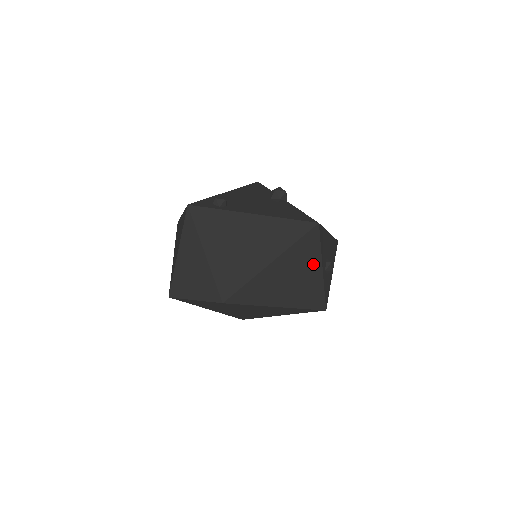
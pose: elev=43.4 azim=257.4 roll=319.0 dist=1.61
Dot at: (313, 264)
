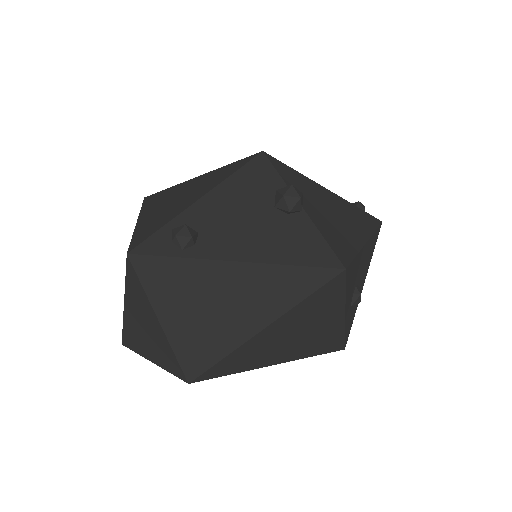
Dot at: (331, 313)
